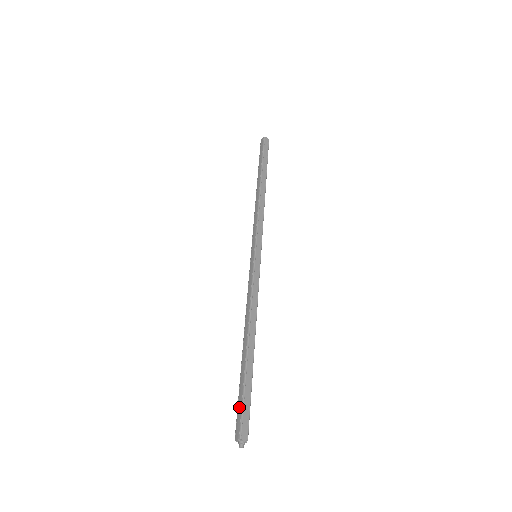
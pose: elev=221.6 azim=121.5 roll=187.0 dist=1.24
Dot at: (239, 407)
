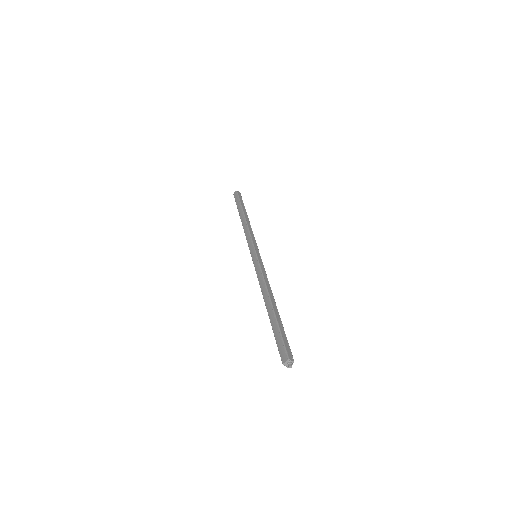
Dot at: (279, 342)
